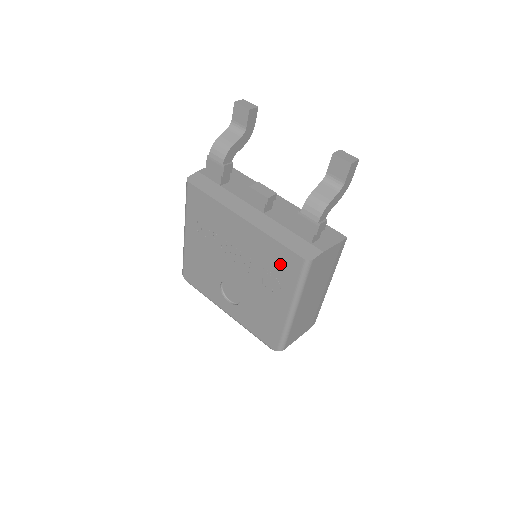
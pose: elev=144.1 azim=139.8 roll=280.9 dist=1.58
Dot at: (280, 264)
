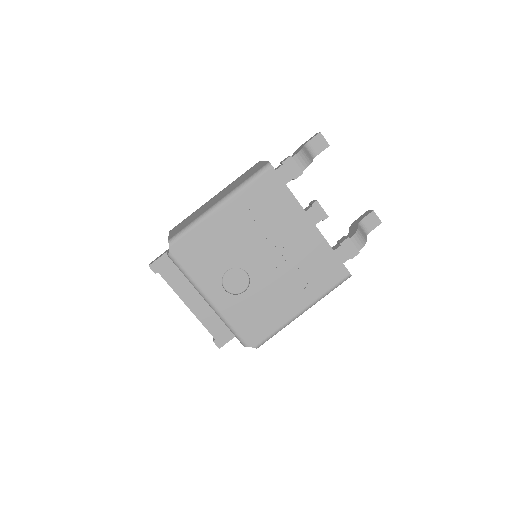
Dot at: (323, 270)
